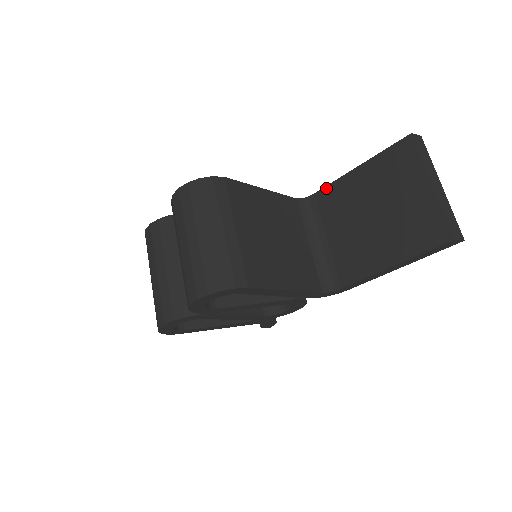
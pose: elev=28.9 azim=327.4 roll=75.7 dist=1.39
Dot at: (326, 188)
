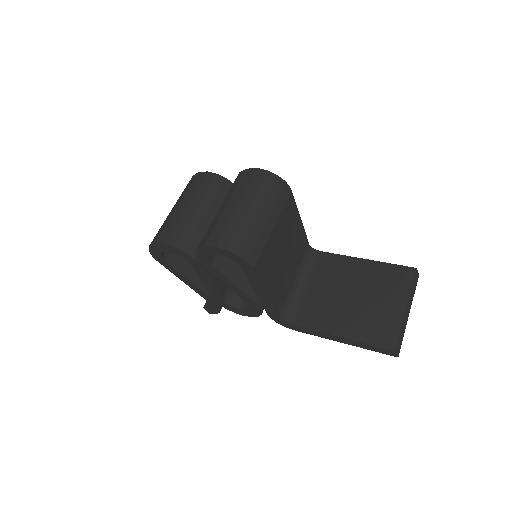
Dot at: (334, 255)
